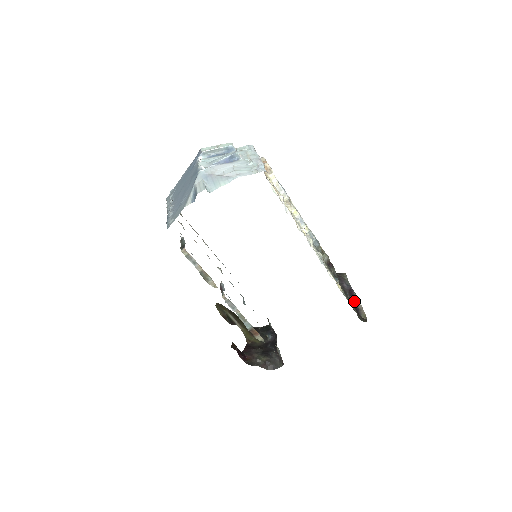
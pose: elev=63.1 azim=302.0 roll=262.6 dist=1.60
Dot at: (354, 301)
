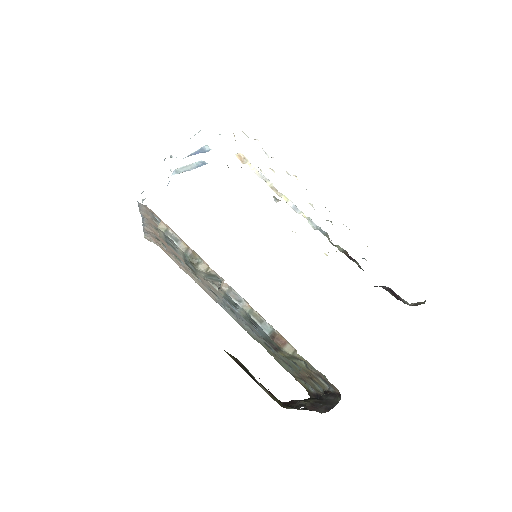
Dot at: (403, 302)
